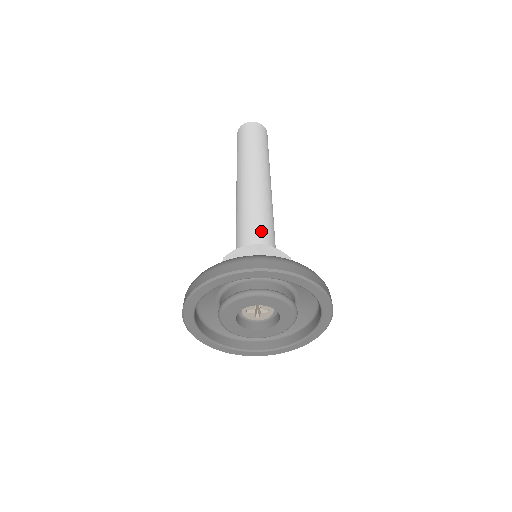
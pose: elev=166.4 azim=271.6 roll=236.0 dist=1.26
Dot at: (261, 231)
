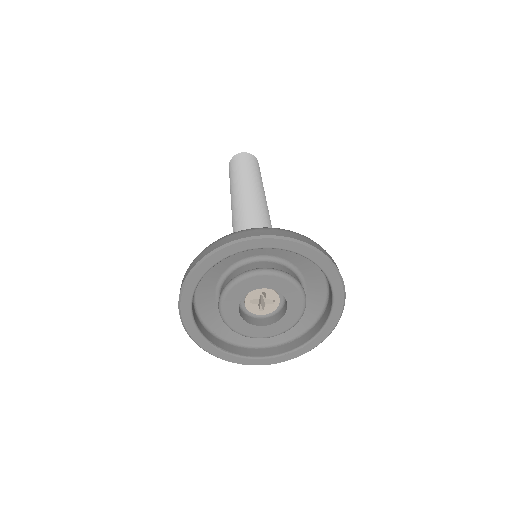
Dot at: occluded
